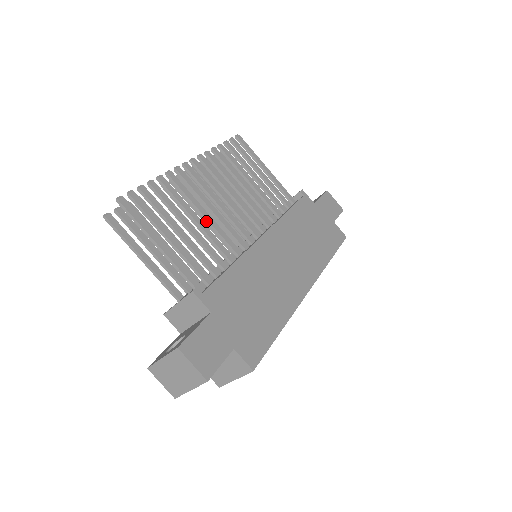
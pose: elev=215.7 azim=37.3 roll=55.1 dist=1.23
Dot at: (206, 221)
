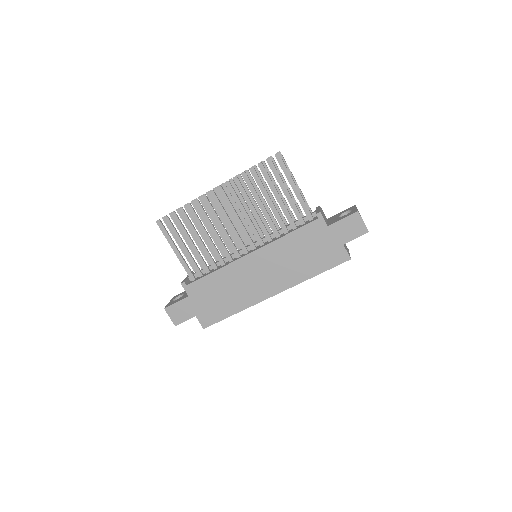
Dot at: (214, 235)
